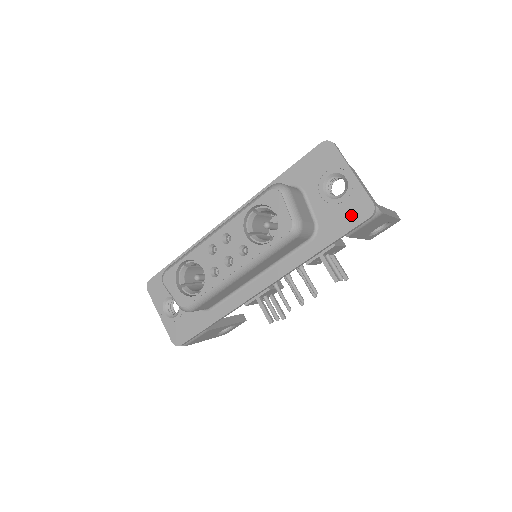
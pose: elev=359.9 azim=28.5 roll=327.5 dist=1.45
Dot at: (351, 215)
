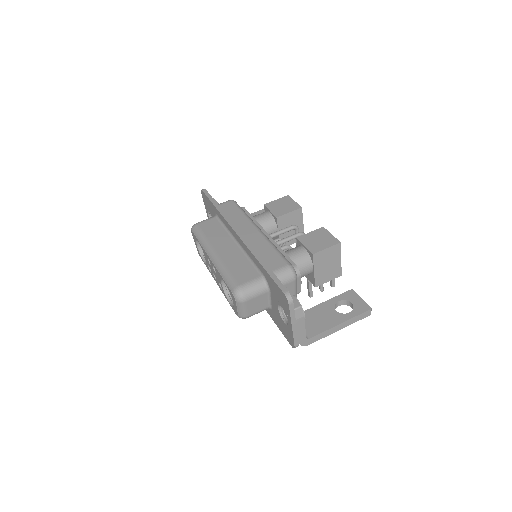
Dot at: (285, 332)
